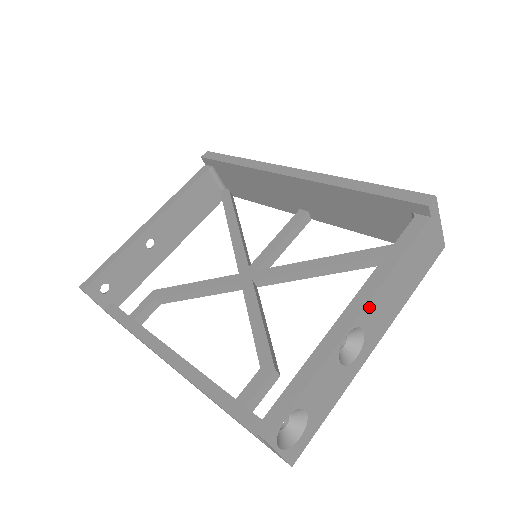
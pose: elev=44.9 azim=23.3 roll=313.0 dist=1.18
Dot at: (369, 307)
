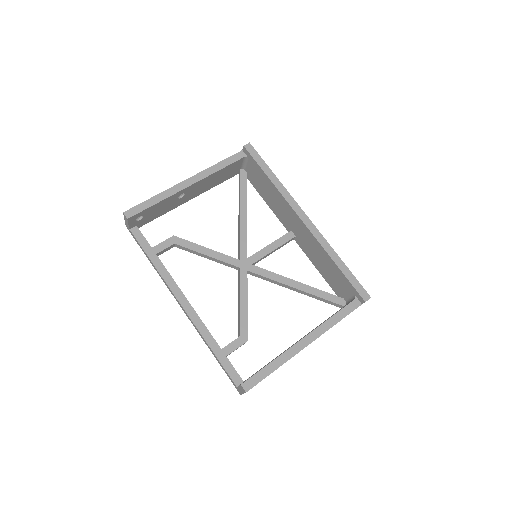
Dot at: occluded
